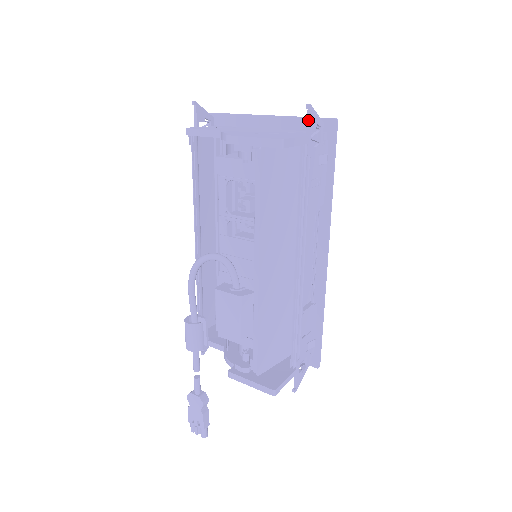
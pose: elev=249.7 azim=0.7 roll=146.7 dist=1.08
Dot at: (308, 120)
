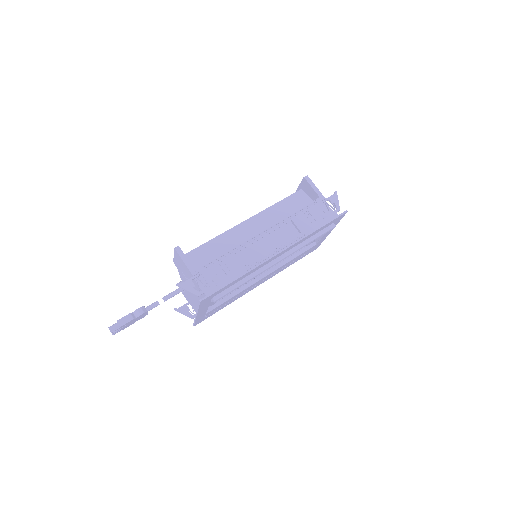
Dot at: (331, 196)
